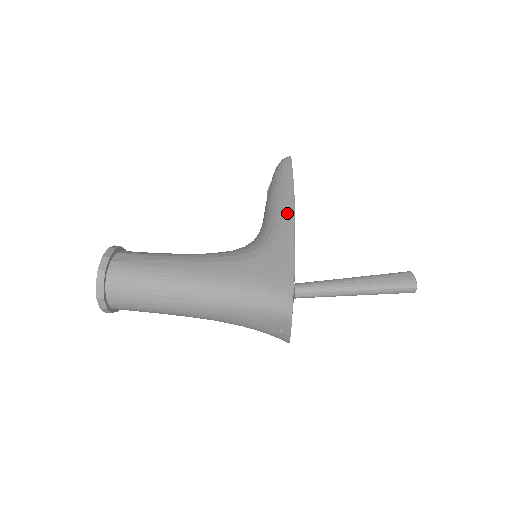
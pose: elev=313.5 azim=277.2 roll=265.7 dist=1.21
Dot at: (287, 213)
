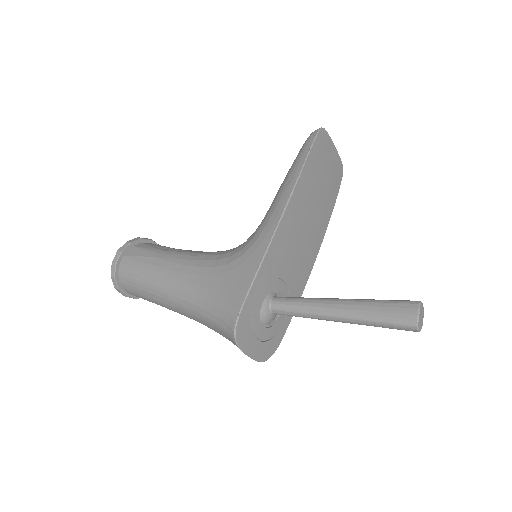
Dot at: (277, 211)
